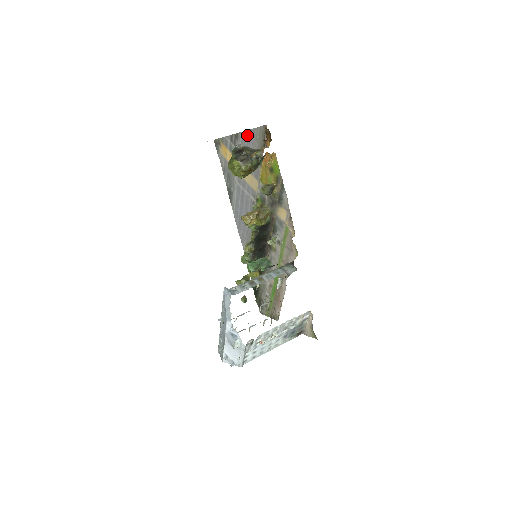
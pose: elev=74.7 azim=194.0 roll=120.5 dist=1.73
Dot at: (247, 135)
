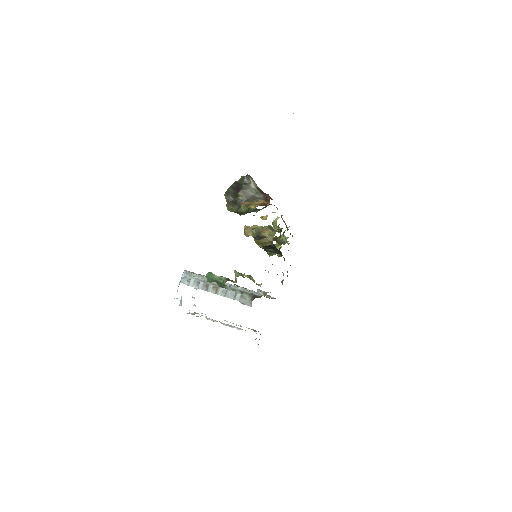
Dot at: occluded
